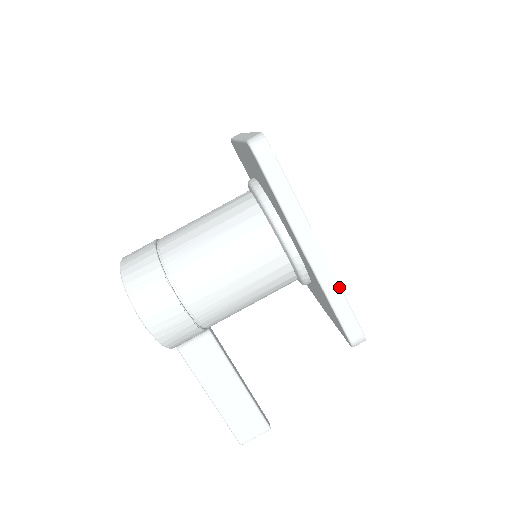
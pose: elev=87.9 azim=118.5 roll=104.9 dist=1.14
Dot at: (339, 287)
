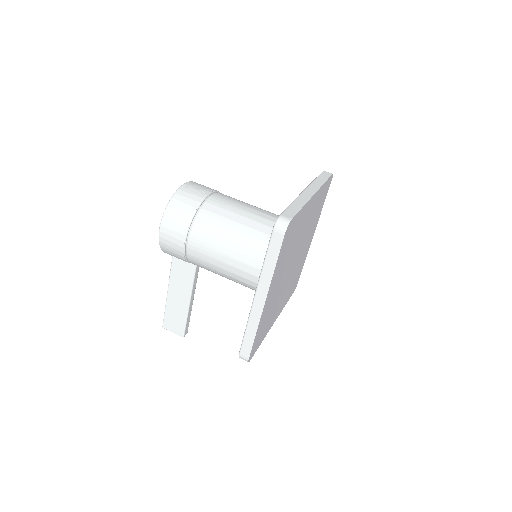
Dot at: (257, 328)
